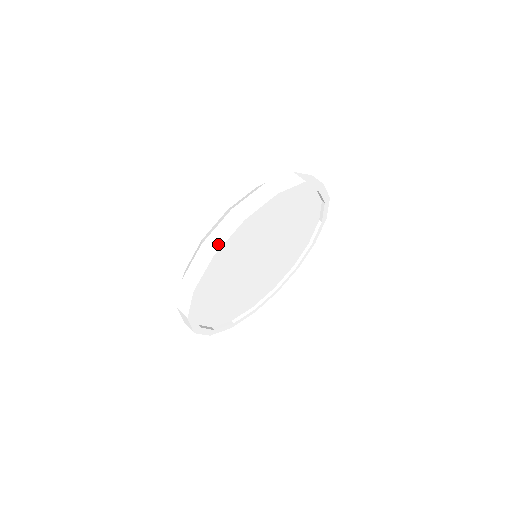
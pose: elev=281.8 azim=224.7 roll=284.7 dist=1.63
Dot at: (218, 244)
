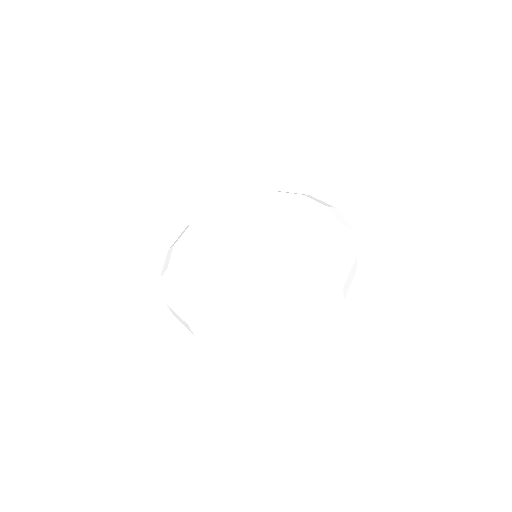
Dot at: (239, 344)
